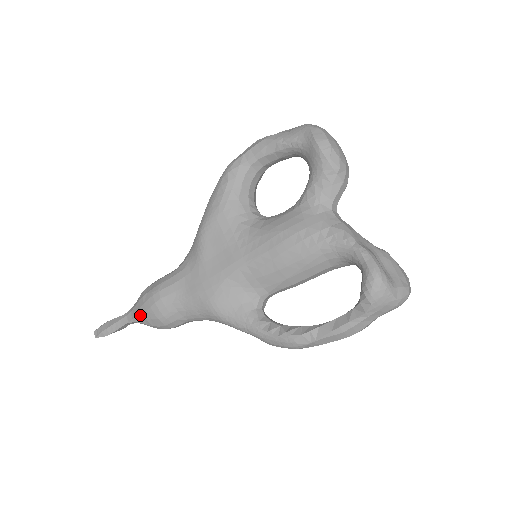
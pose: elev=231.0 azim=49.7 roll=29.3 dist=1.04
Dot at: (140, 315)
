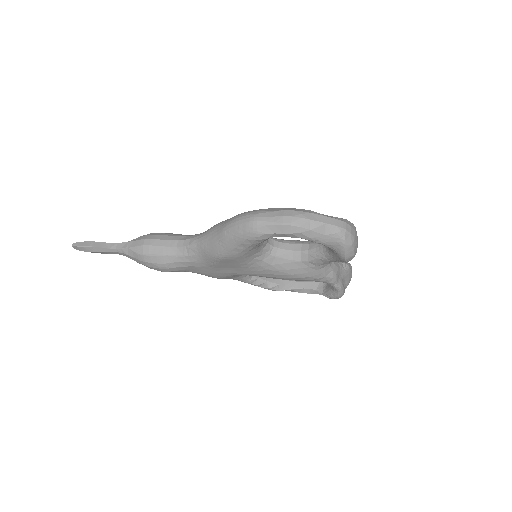
Dot at: occluded
